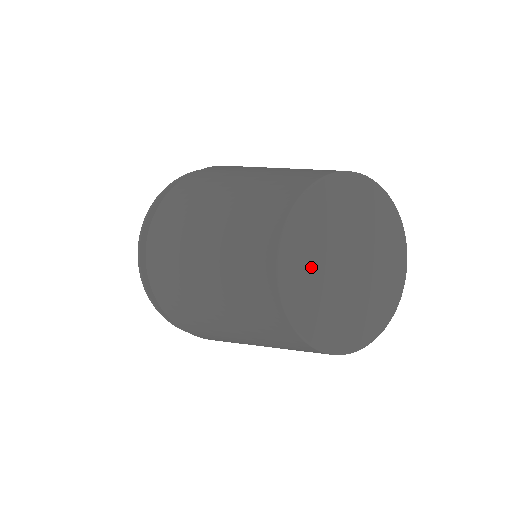
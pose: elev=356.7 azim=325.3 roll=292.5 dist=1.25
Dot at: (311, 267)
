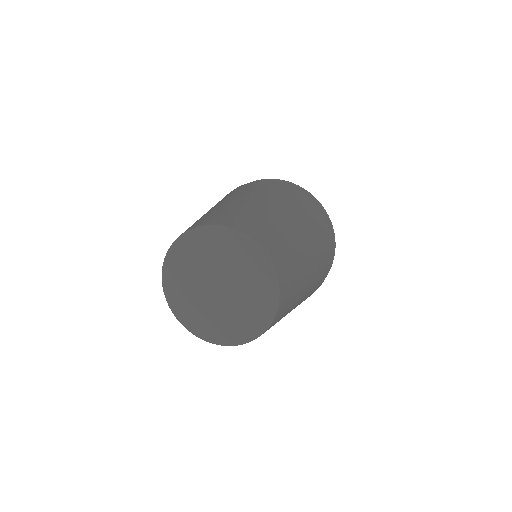
Dot at: (200, 313)
